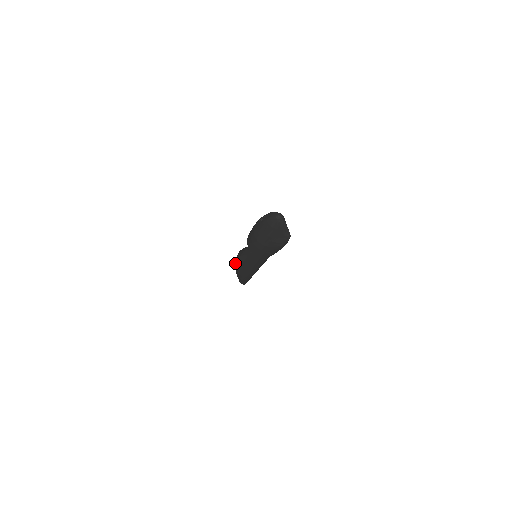
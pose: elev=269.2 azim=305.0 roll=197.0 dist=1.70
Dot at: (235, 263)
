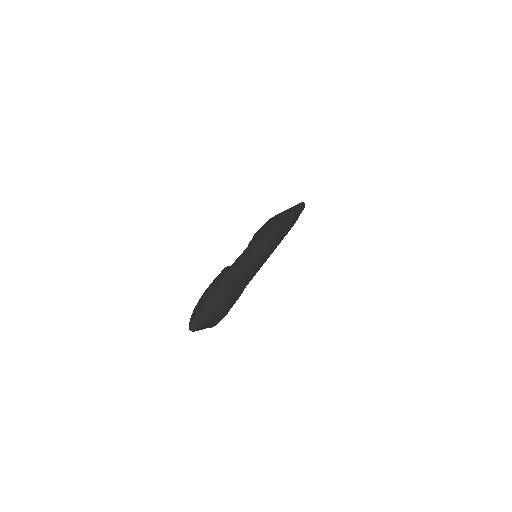
Dot at: occluded
